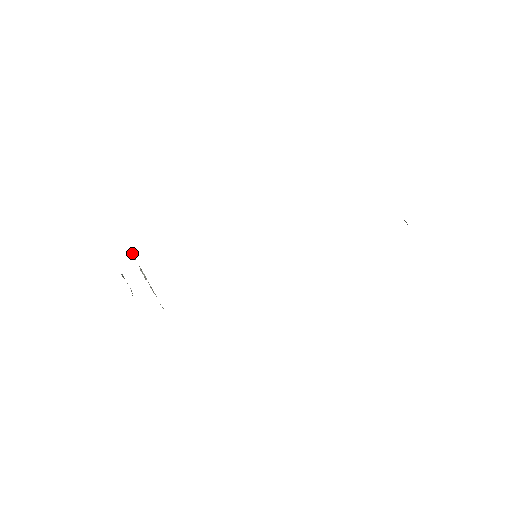
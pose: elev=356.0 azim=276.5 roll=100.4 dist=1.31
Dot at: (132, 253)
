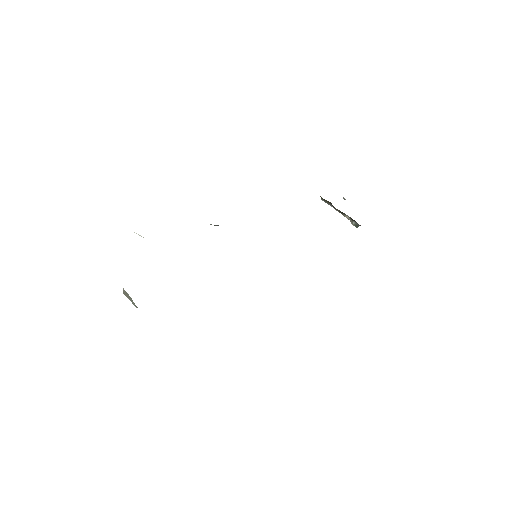
Dot at: occluded
